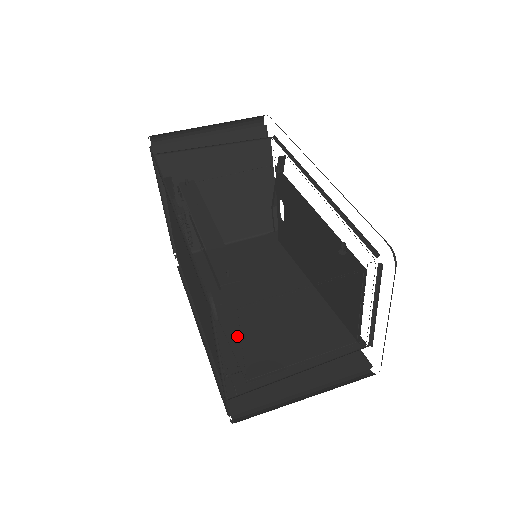
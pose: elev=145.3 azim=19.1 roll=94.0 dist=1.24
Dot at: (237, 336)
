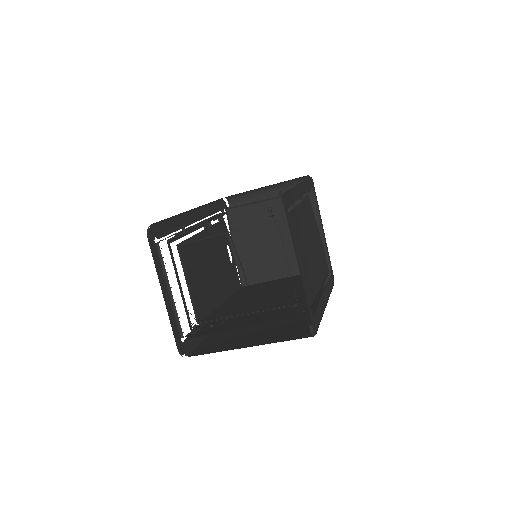
Dot at: (221, 308)
